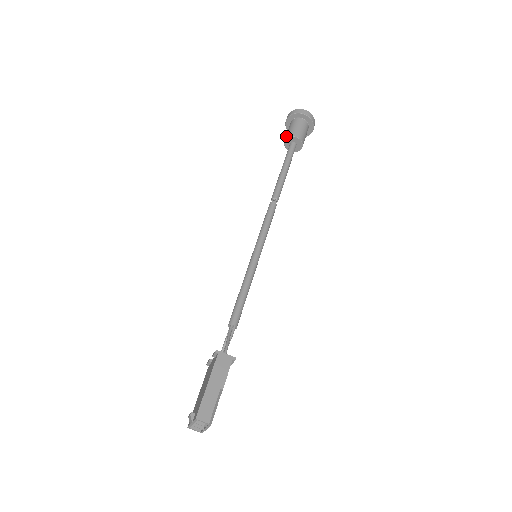
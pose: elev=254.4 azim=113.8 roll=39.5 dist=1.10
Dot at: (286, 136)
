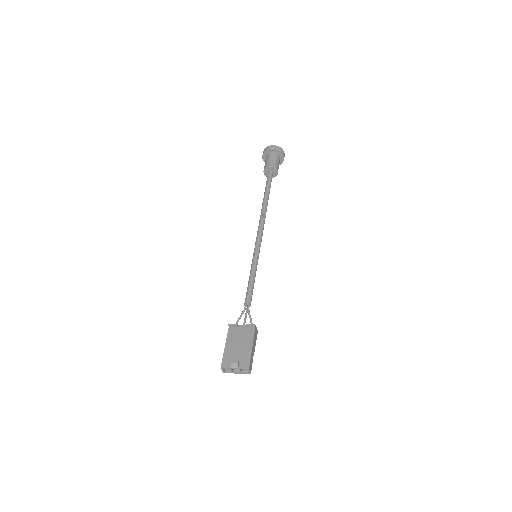
Dot at: (272, 164)
